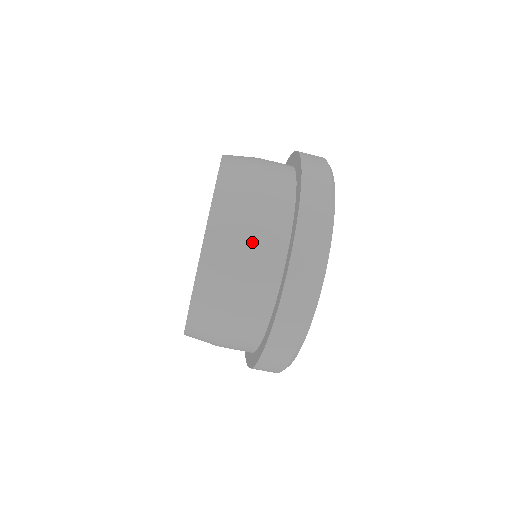
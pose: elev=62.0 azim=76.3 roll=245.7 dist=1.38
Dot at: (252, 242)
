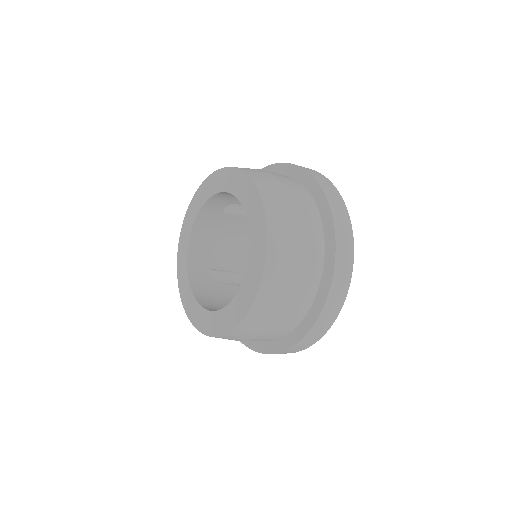
Dot at: (267, 333)
